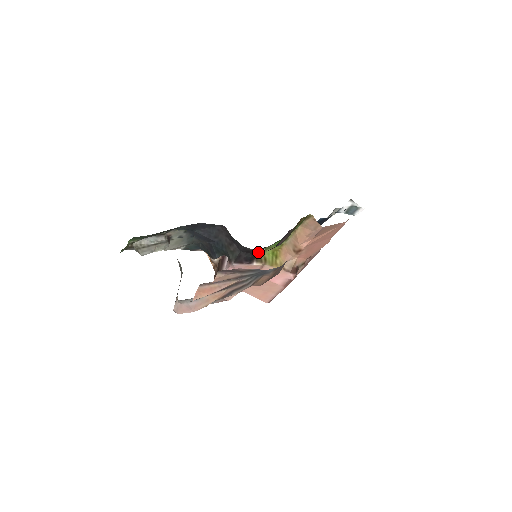
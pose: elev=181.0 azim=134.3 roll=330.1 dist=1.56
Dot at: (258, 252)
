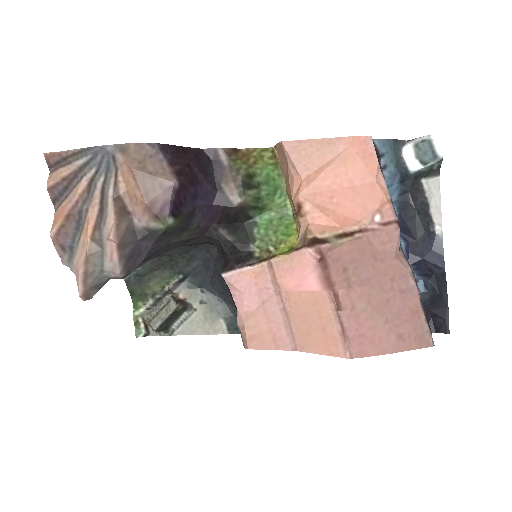
Dot at: (256, 249)
